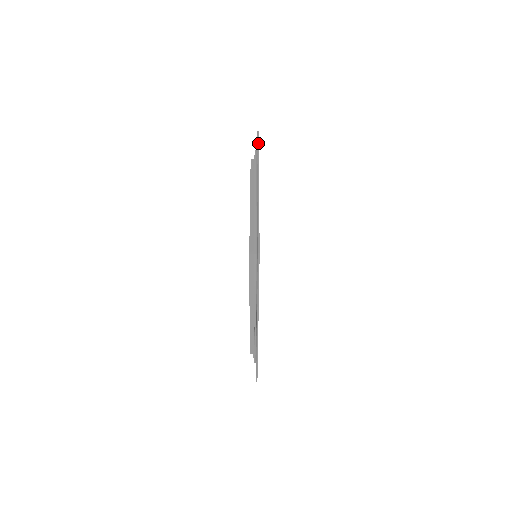
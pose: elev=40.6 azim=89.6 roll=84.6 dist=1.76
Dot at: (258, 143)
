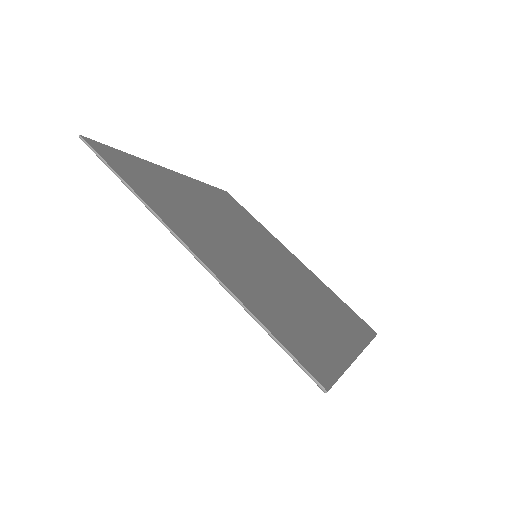
Dot at: (213, 187)
